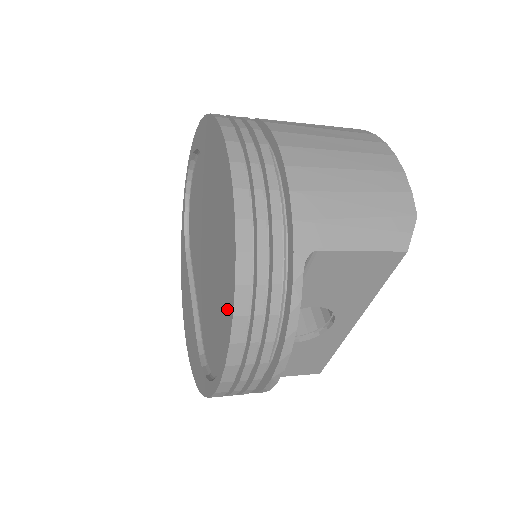
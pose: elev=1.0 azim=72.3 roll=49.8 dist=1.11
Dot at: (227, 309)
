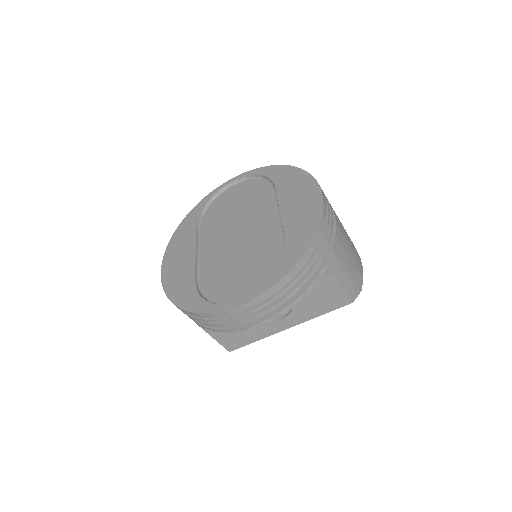
Dot at: (281, 268)
